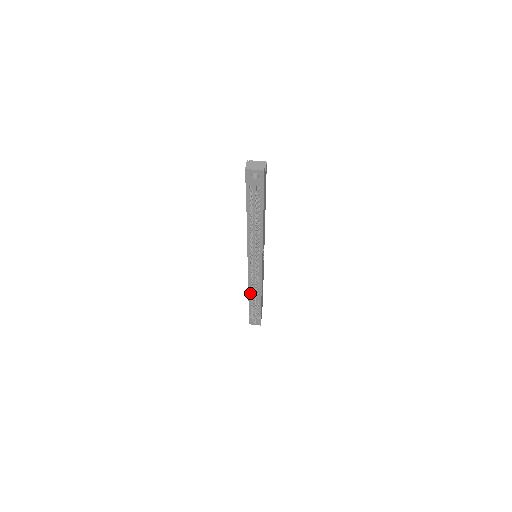
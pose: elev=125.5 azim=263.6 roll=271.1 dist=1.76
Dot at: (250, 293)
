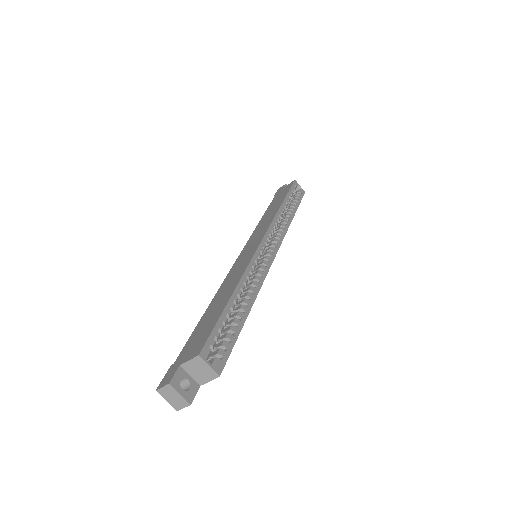
Dot at: occluded
